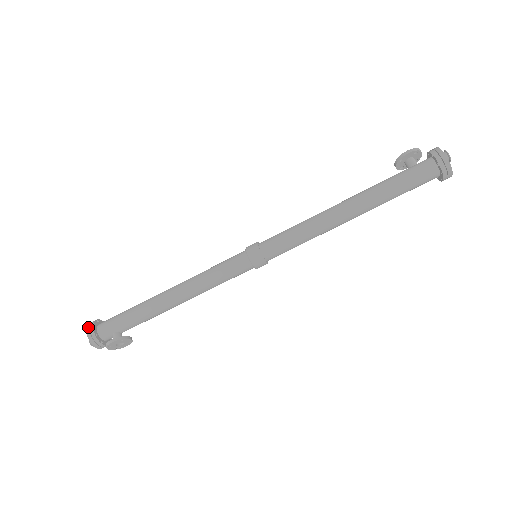
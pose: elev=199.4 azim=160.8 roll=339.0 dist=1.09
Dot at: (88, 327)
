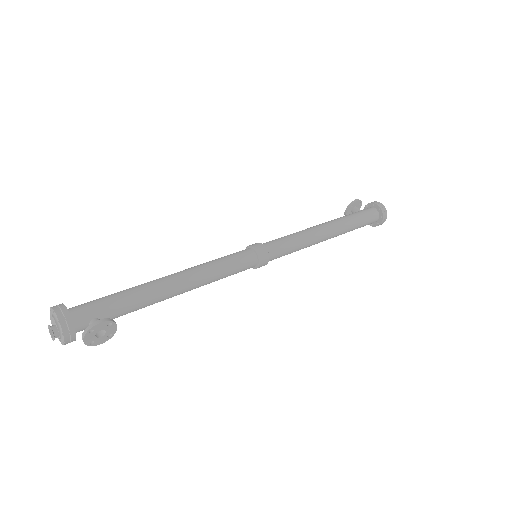
Dot at: (56, 307)
